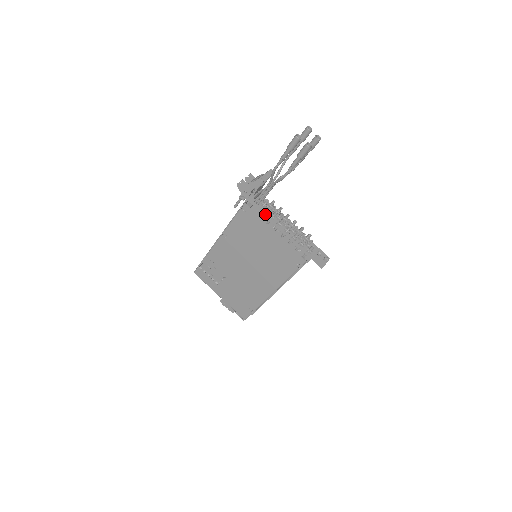
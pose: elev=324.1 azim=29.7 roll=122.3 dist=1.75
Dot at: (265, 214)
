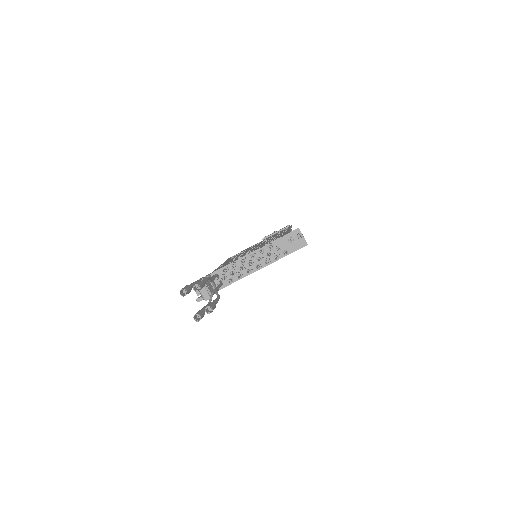
Dot at: occluded
